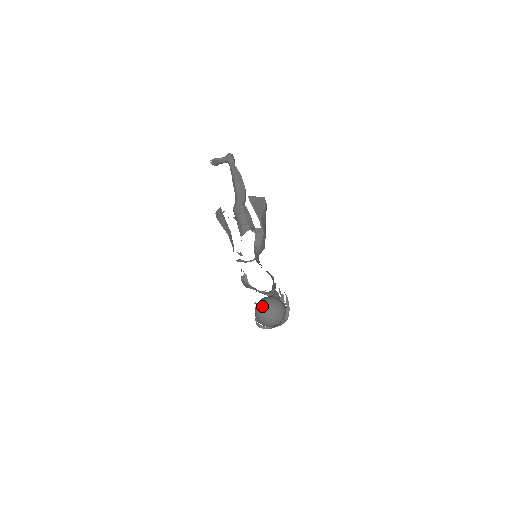
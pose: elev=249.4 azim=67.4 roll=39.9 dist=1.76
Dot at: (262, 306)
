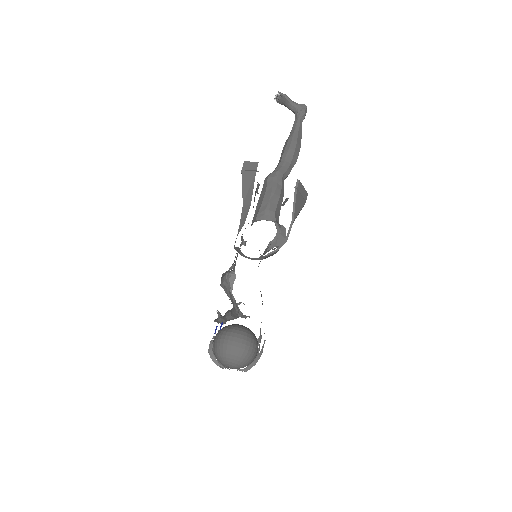
Dot at: (237, 339)
